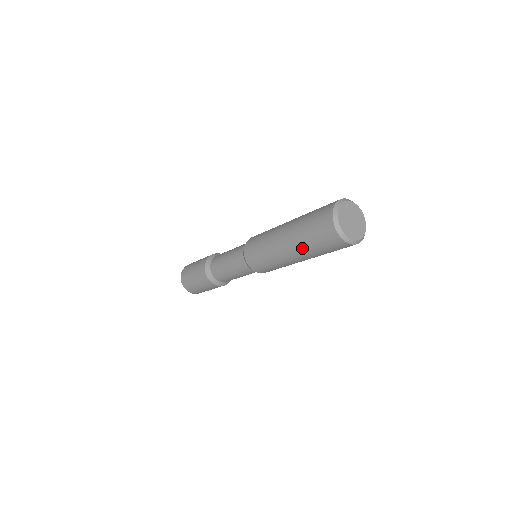
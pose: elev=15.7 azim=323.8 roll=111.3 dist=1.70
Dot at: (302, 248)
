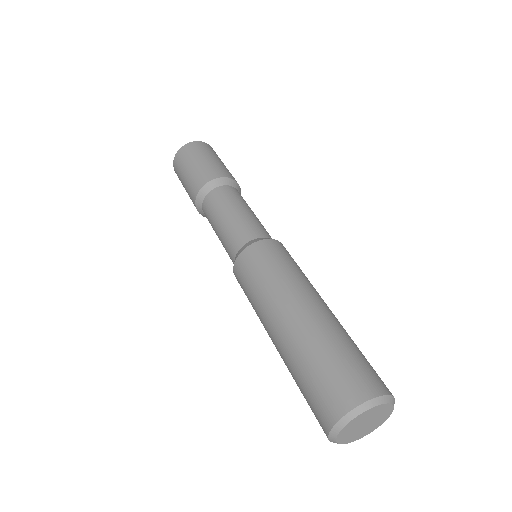
Dot at: occluded
